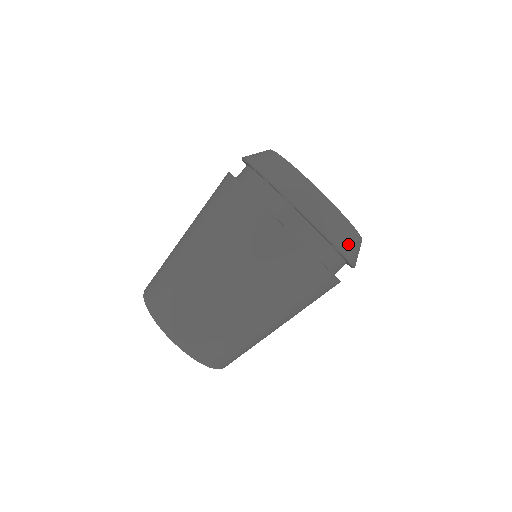
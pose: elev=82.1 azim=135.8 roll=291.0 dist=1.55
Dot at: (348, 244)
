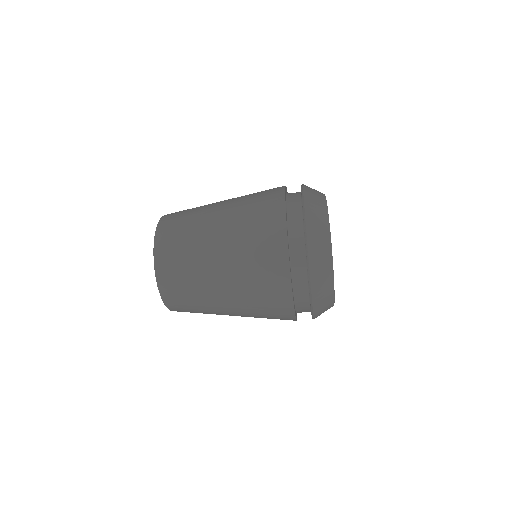
Dot at: (321, 309)
